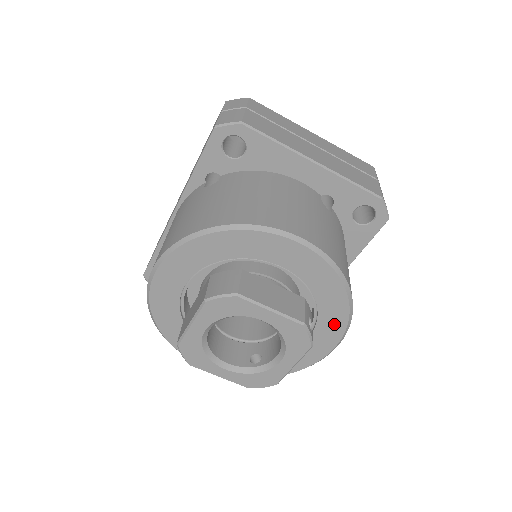
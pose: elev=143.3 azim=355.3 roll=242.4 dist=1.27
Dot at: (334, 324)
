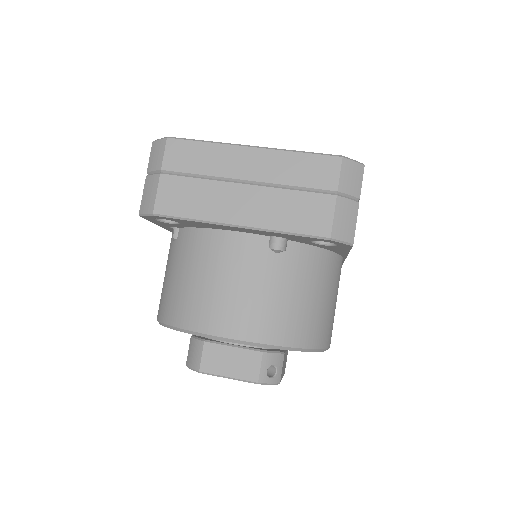
Dot at: occluded
